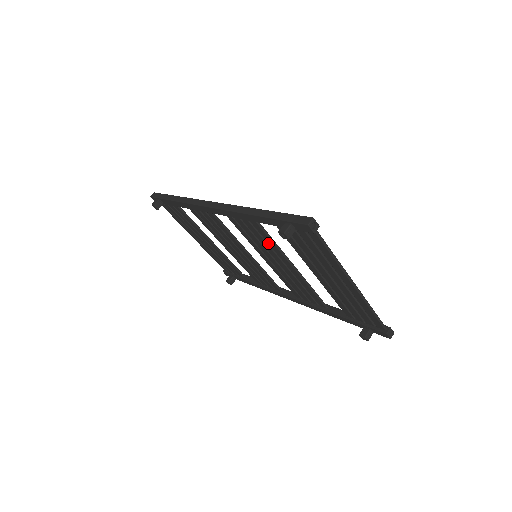
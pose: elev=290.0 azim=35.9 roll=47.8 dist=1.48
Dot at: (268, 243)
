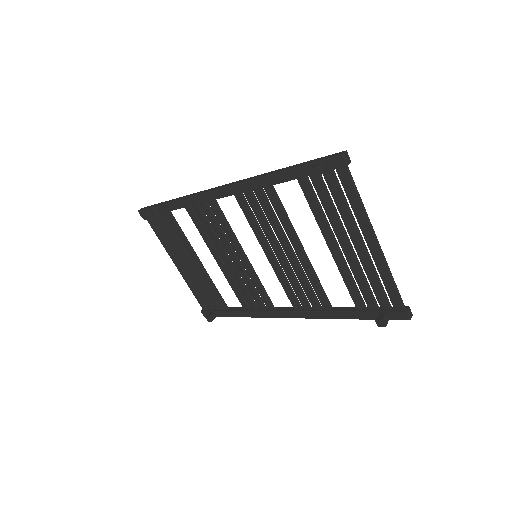
Dot at: (280, 220)
